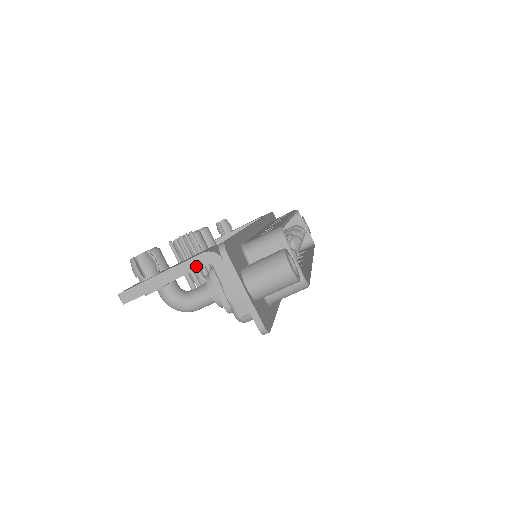
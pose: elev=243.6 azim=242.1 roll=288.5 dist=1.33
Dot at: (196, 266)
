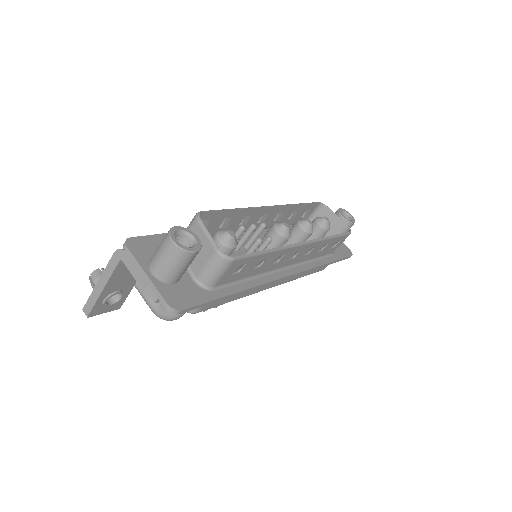
Dot at: (114, 266)
